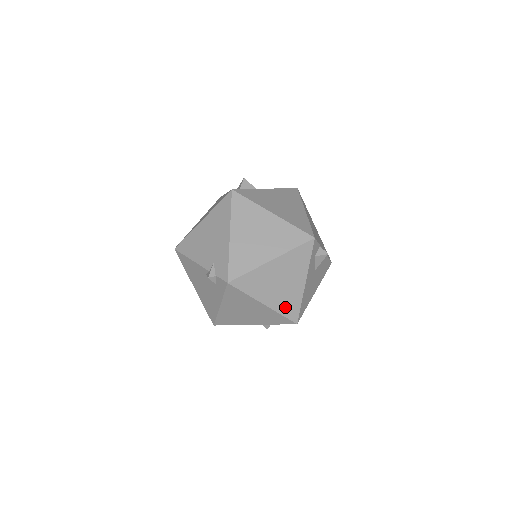
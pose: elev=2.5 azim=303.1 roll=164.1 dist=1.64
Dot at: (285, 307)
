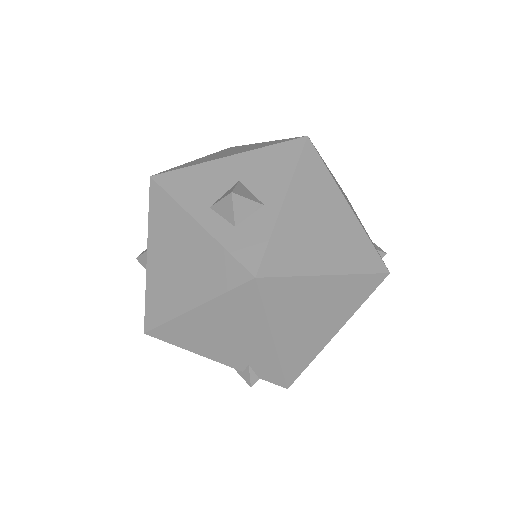
Dot at: occluded
